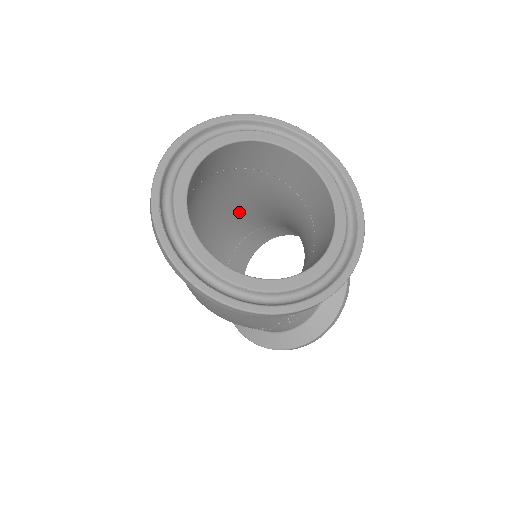
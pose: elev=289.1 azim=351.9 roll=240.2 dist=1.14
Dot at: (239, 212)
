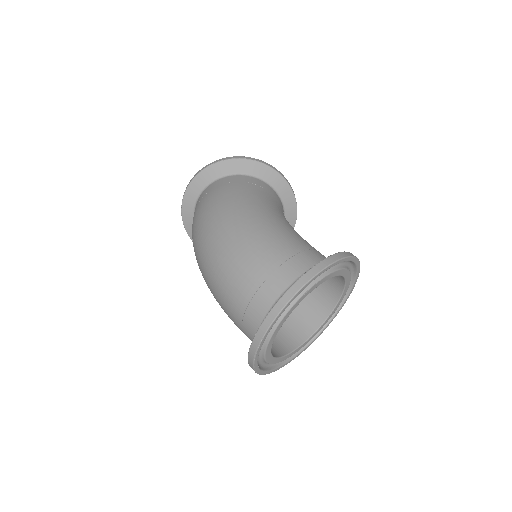
Dot at: occluded
